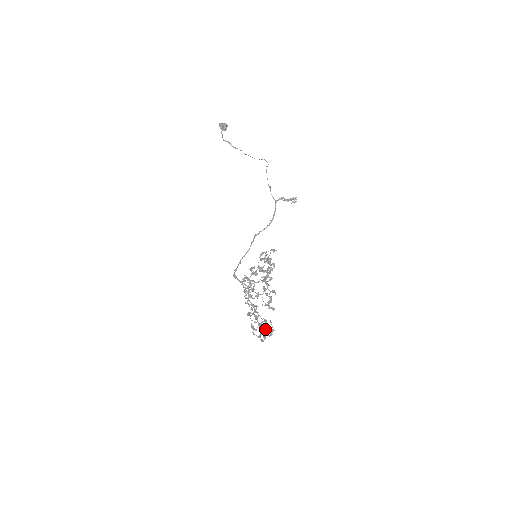
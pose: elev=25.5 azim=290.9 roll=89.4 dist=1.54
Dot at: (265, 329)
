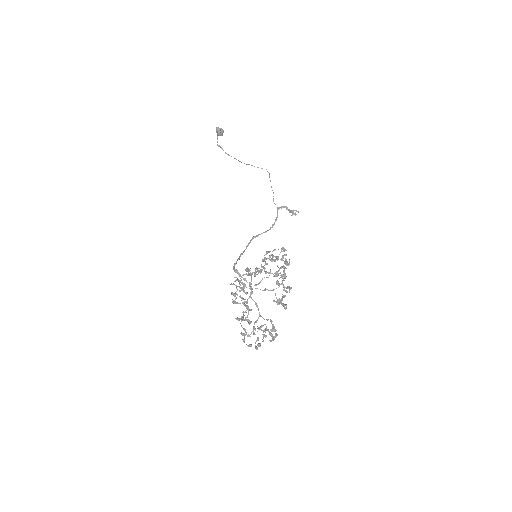
Dot at: (269, 331)
